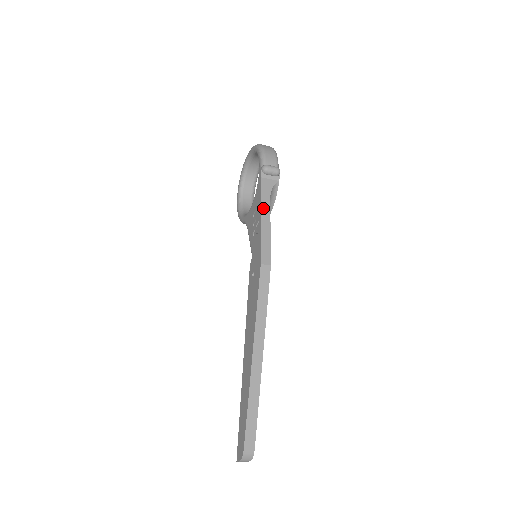
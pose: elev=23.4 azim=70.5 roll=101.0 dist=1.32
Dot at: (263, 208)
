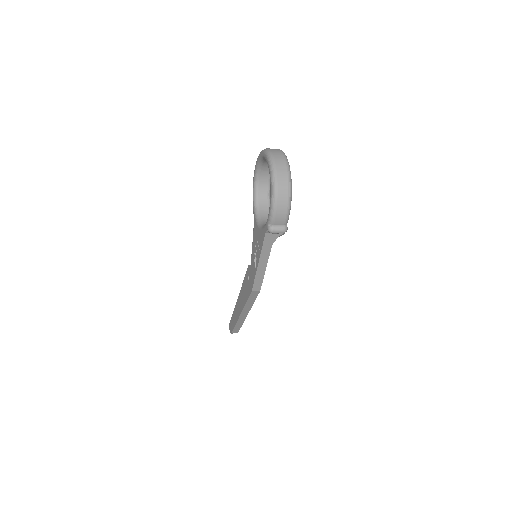
Dot at: (262, 256)
